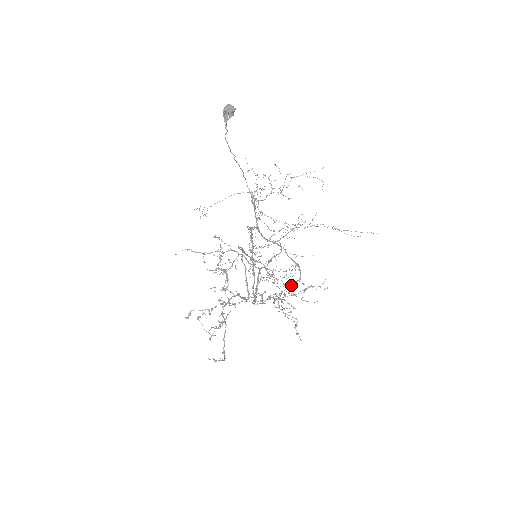
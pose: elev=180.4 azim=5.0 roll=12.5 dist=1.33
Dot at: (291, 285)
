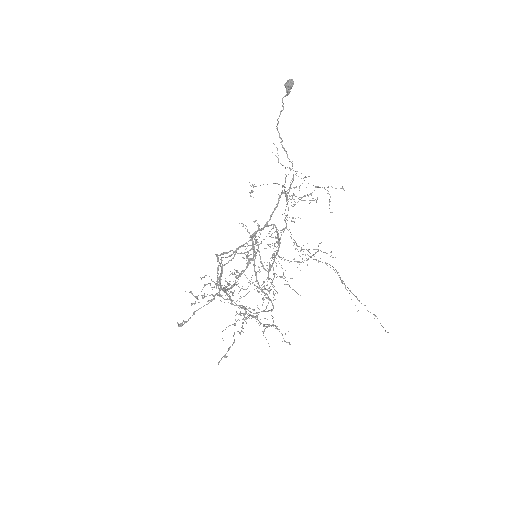
Dot at: (266, 311)
